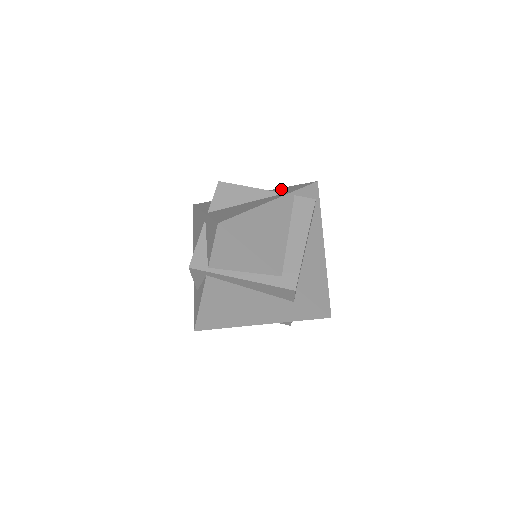
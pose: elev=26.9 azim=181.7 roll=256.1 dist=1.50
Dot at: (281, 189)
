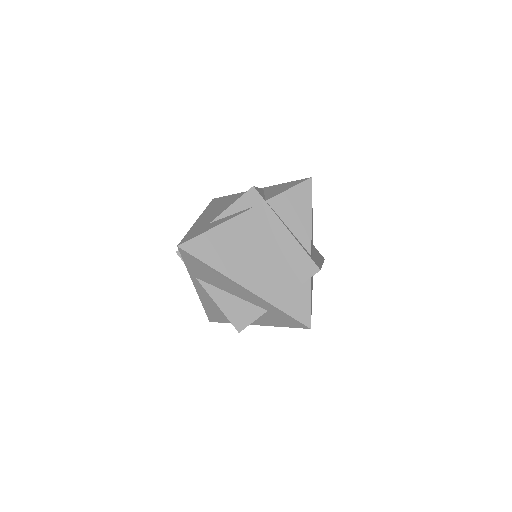
Dot at: occluded
